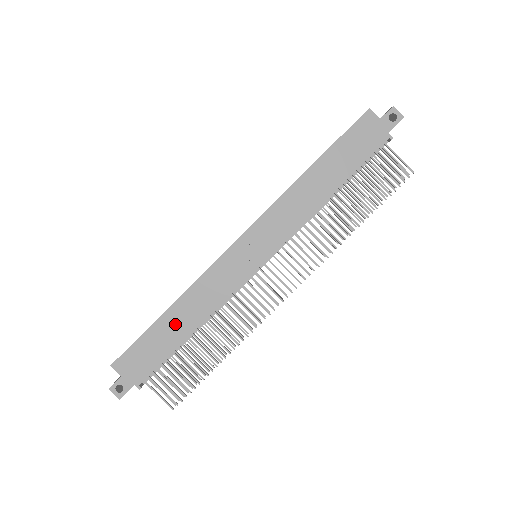
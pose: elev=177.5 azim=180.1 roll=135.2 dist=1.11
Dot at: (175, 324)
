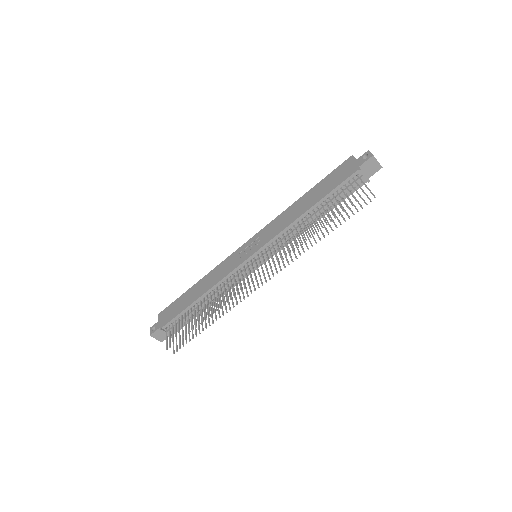
Dot at: (195, 292)
